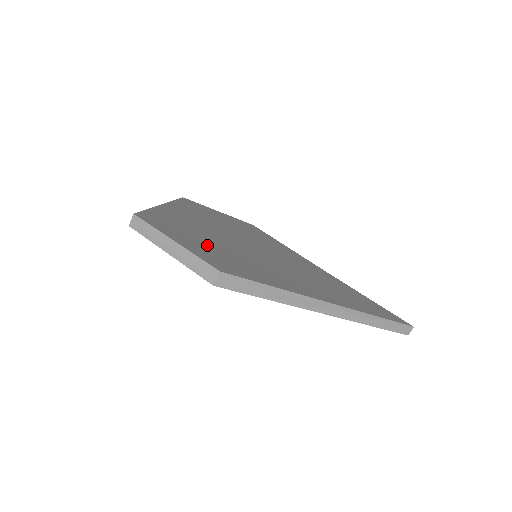
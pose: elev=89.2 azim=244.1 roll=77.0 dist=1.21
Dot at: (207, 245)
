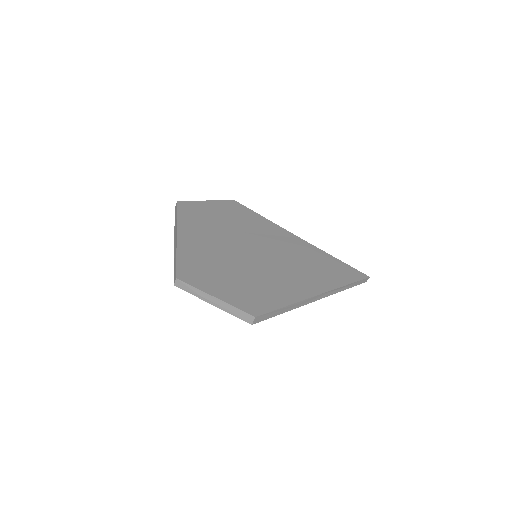
Dot at: (232, 281)
